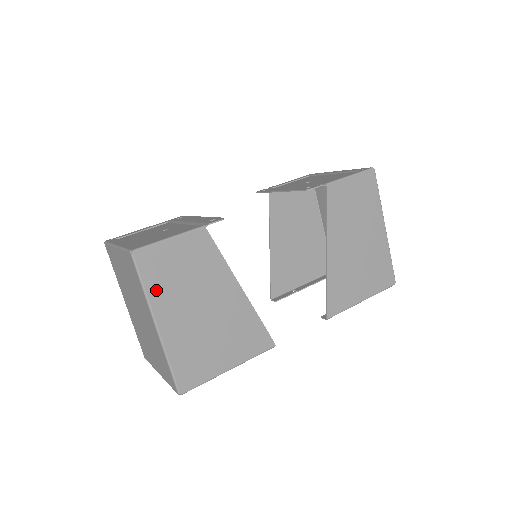
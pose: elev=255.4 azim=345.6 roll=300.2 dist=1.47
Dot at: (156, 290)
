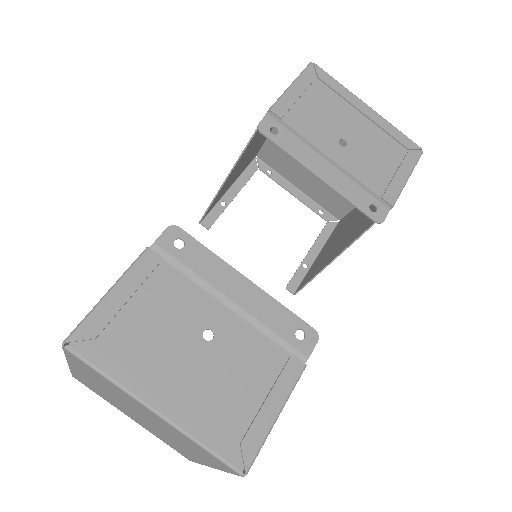
Dot at: occluded
